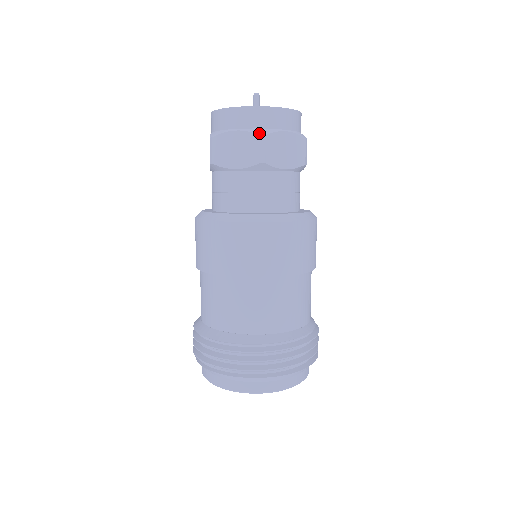
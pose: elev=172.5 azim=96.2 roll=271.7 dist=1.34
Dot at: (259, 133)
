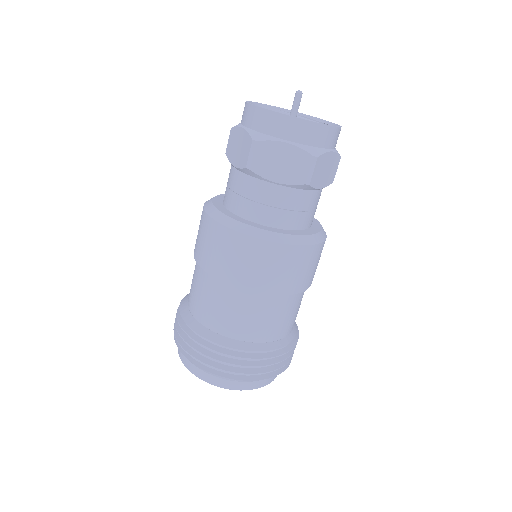
Dot at: (254, 137)
